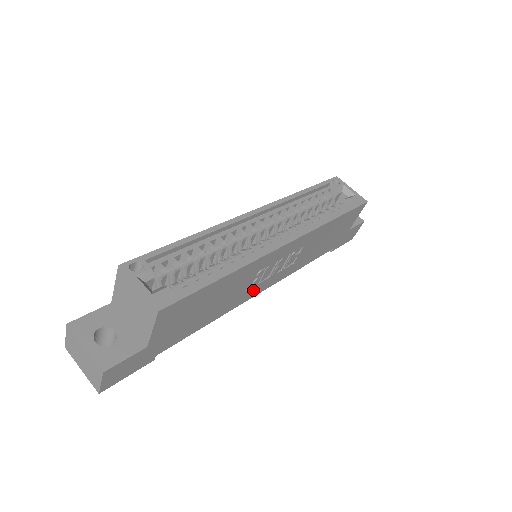
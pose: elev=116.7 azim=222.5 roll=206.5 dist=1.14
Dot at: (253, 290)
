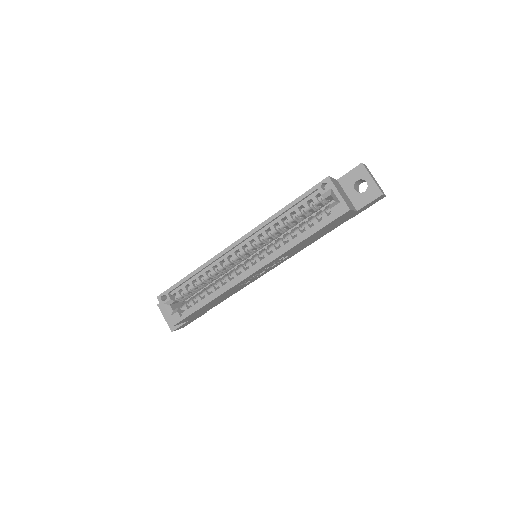
Dot at: (257, 277)
